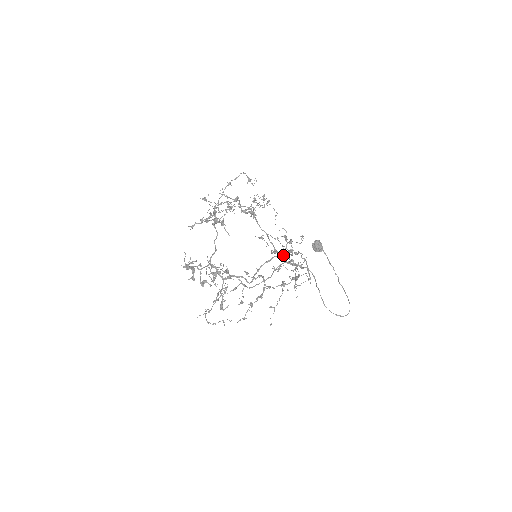
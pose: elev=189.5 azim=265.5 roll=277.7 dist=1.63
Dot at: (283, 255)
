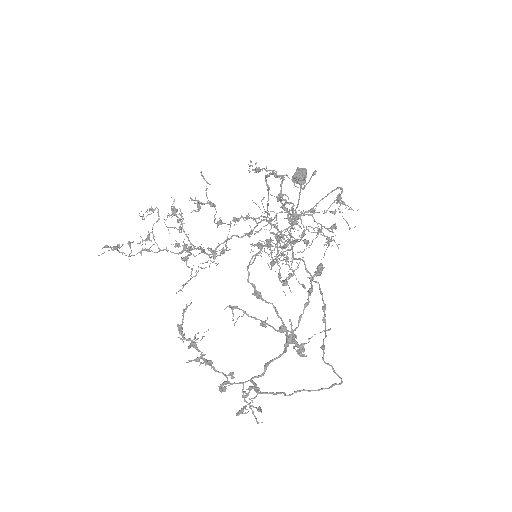
Dot at: occluded
